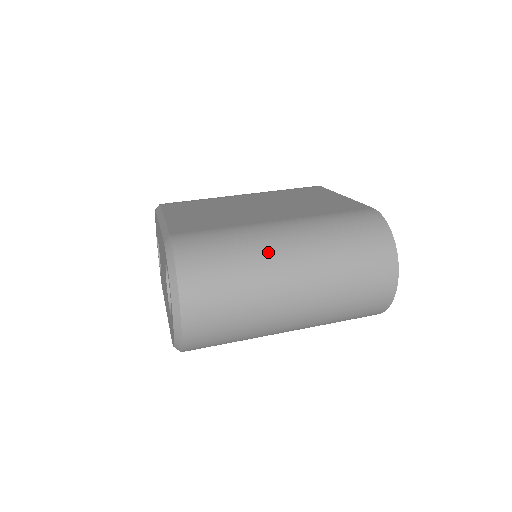
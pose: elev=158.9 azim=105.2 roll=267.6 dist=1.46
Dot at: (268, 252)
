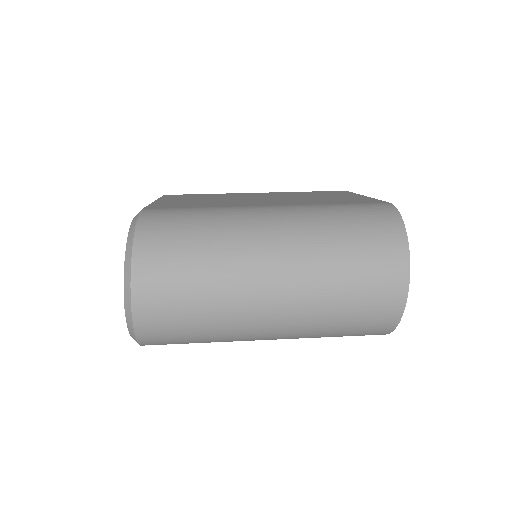
Dot at: (245, 234)
